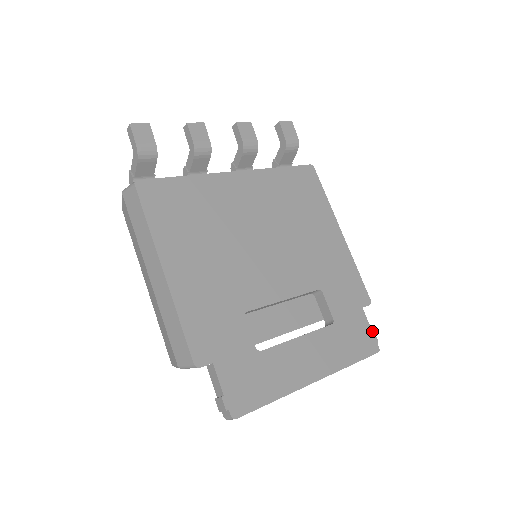
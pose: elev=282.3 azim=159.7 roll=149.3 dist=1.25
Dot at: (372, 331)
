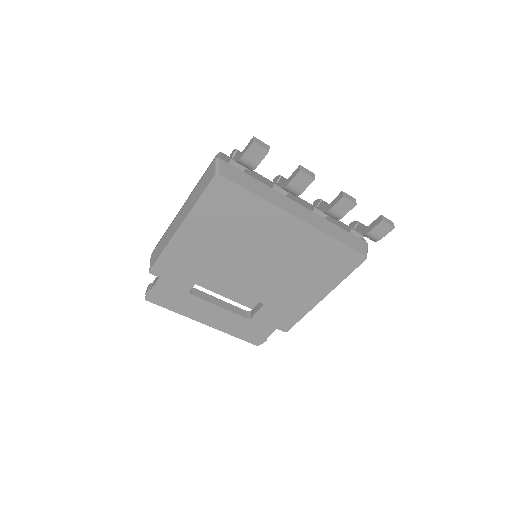
Dot at: occluded
